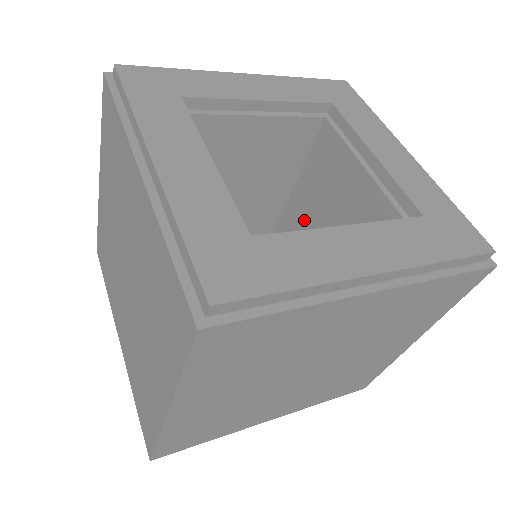
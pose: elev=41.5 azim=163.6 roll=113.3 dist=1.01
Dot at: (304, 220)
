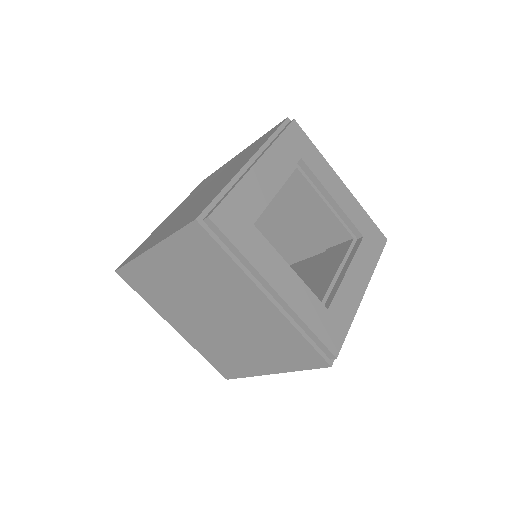
Dot at: (297, 274)
